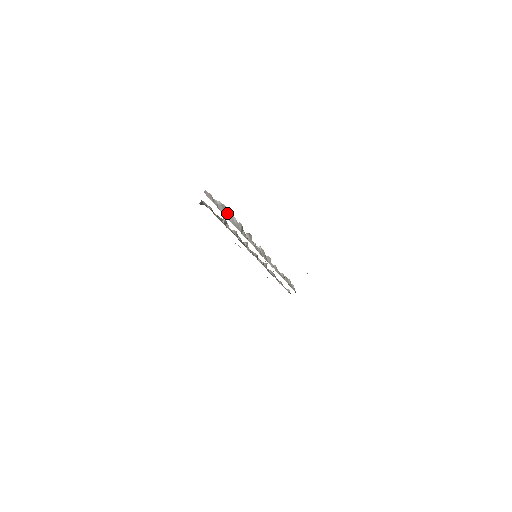
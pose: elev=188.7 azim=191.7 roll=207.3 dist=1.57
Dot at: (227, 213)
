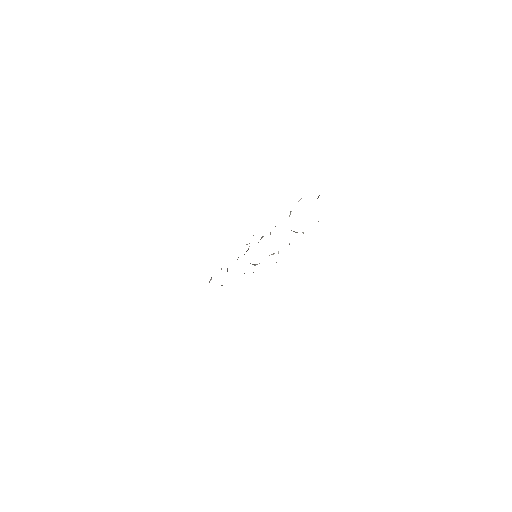
Dot at: occluded
